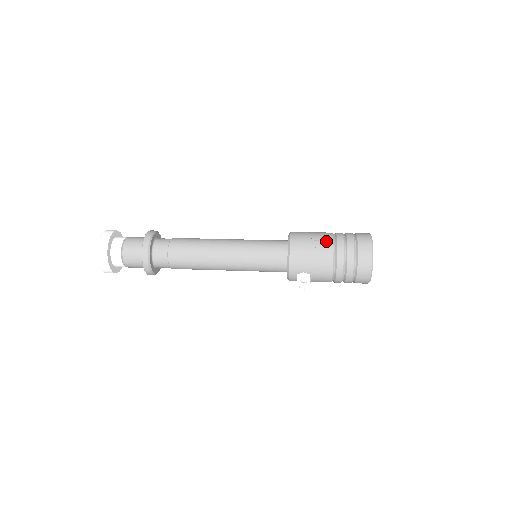
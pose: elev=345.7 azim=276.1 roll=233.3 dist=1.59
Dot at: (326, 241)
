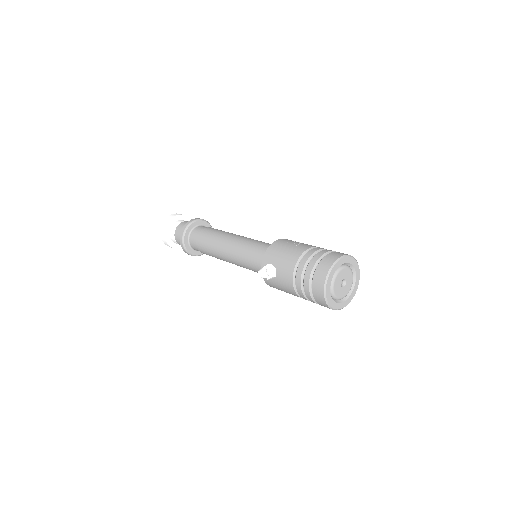
Dot at: (307, 245)
